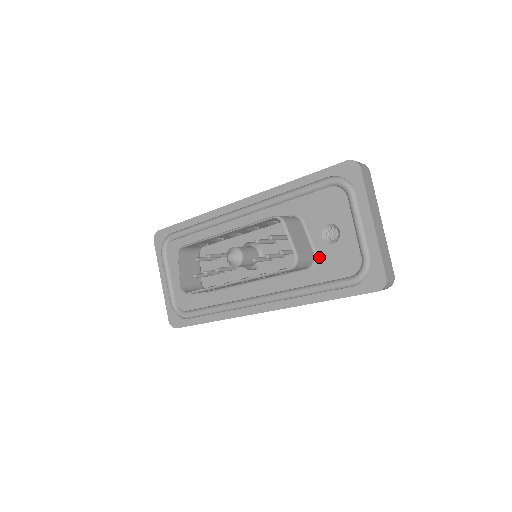
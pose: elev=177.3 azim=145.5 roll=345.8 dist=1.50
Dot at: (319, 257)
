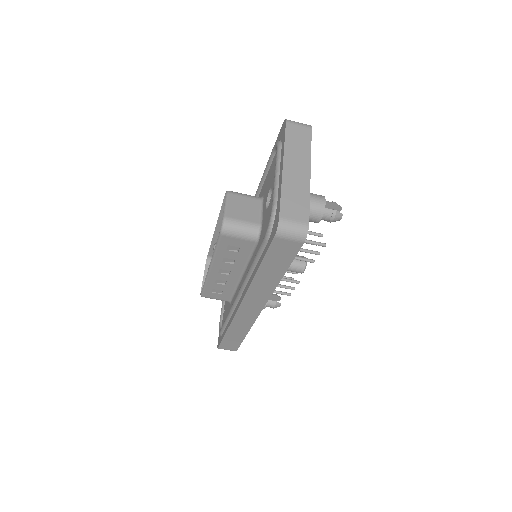
Dot at: (262, 226)
